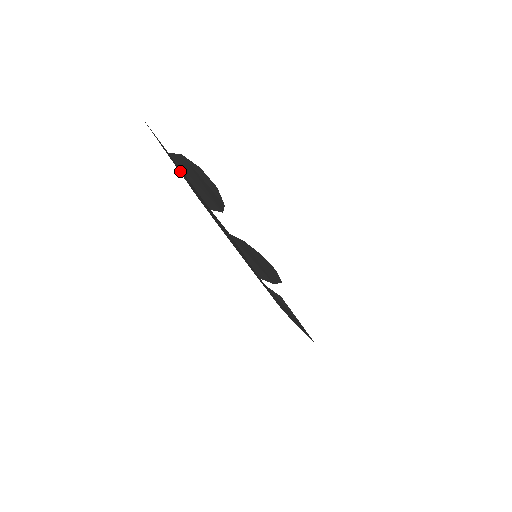
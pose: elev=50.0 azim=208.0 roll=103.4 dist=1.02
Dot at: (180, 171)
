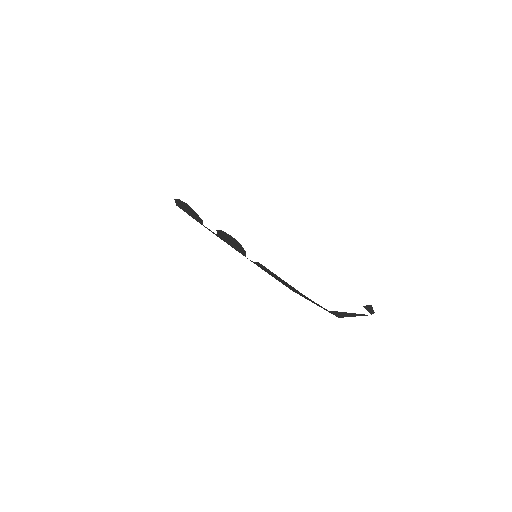
Dot at: occluded
